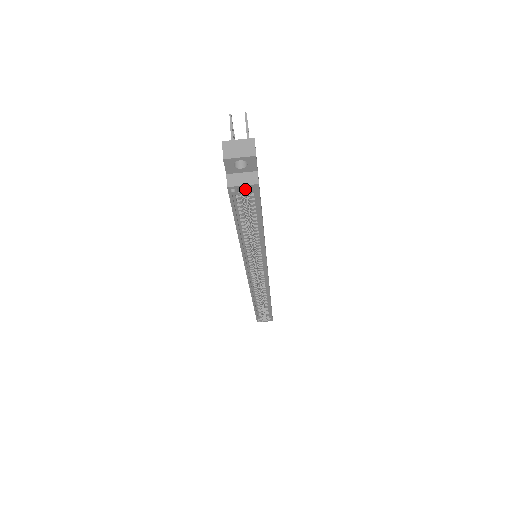
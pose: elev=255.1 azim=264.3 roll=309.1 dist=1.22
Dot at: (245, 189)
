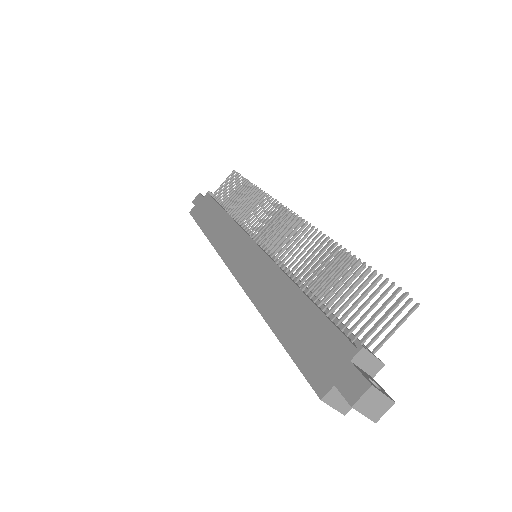
Dot at: occluded
